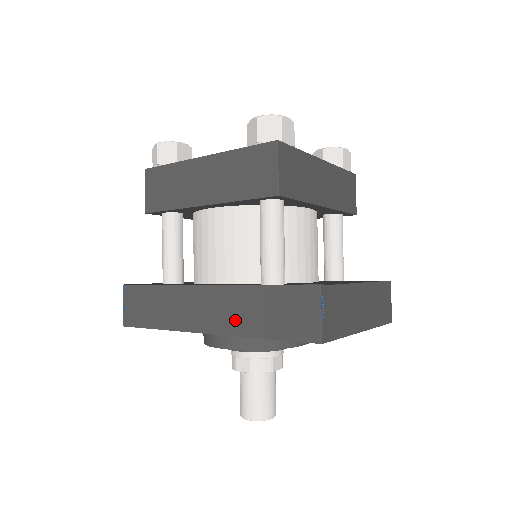
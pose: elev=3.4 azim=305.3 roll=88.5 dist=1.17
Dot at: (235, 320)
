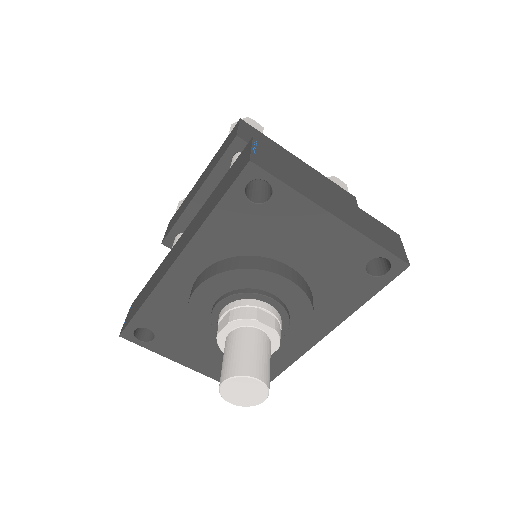
Dot at: (196, 226)
